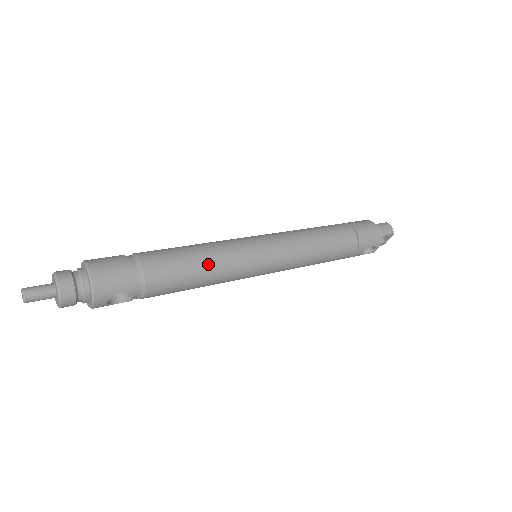
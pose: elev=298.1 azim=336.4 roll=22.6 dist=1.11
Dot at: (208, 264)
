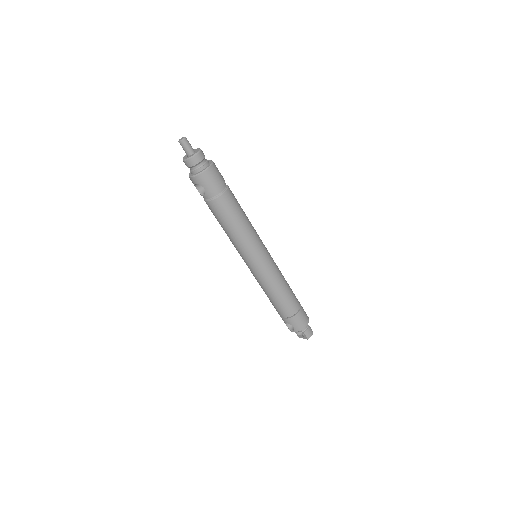
Dot at: (240, 229)
